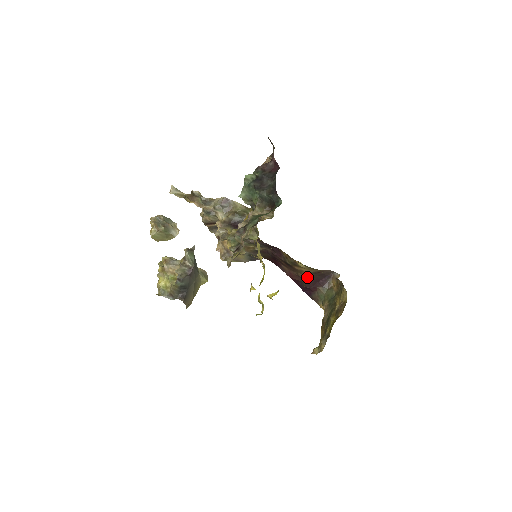
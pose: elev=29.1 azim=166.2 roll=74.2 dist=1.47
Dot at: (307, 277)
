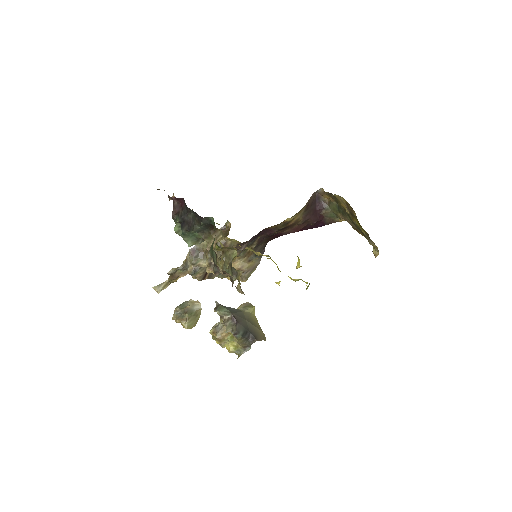
Dot at: (306, 218)
